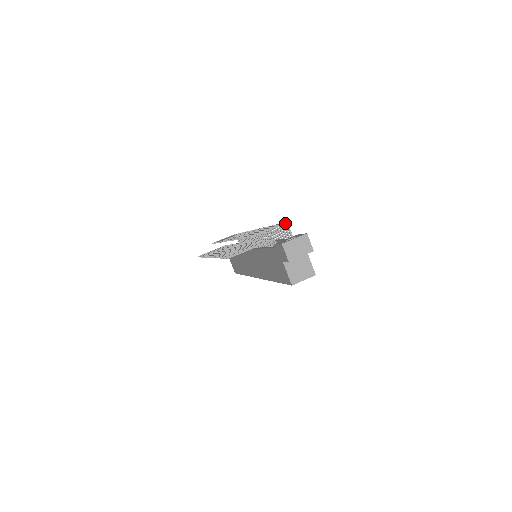
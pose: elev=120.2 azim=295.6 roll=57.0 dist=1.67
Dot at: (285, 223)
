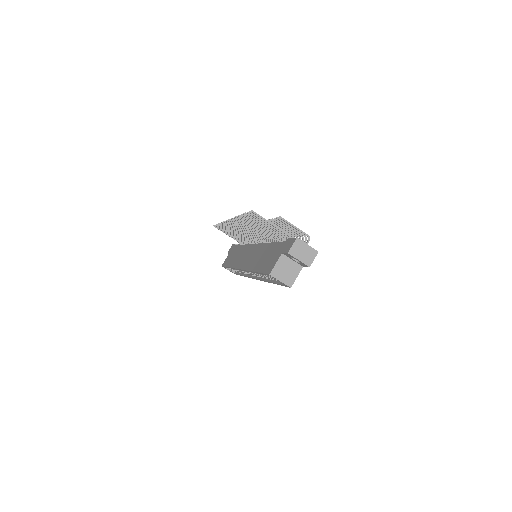
Dot at: (309, 237)
